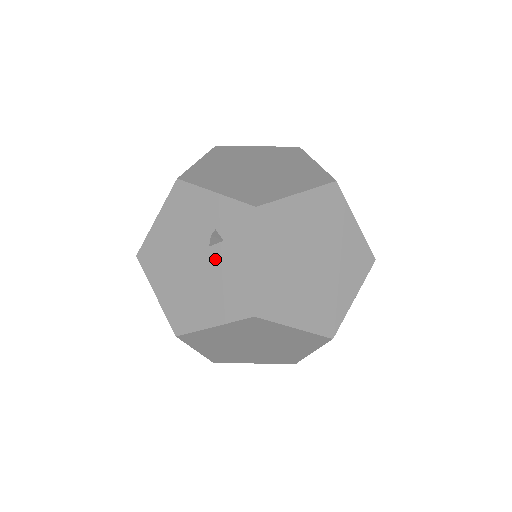
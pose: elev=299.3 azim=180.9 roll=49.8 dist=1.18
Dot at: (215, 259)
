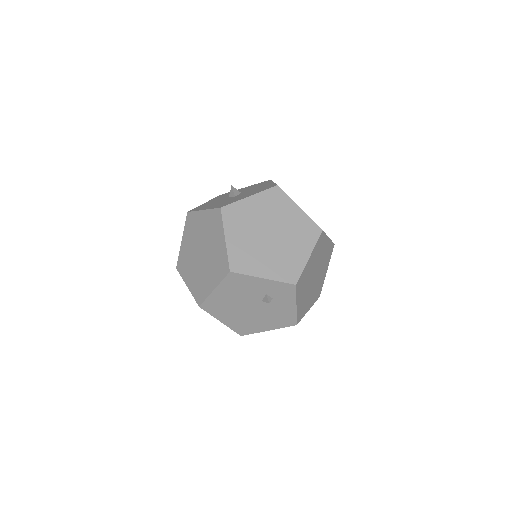
Dot at: (267, 306)
